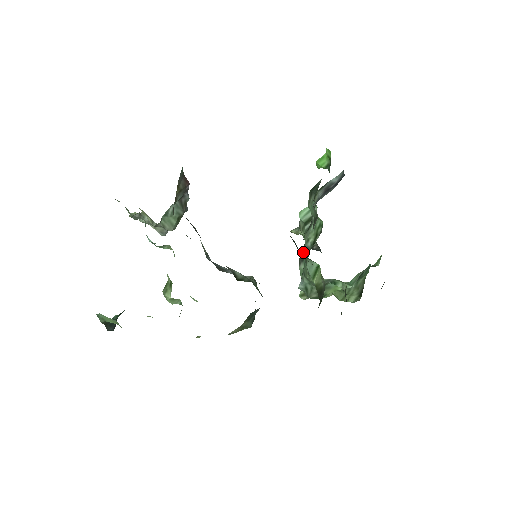
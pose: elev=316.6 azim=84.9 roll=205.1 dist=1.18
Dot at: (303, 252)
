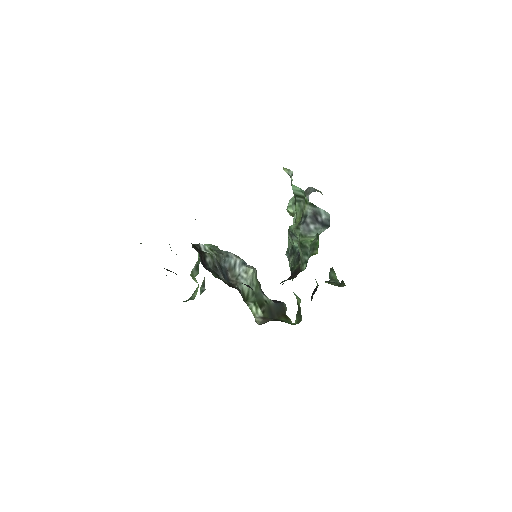
Dot at: (292, 233)
